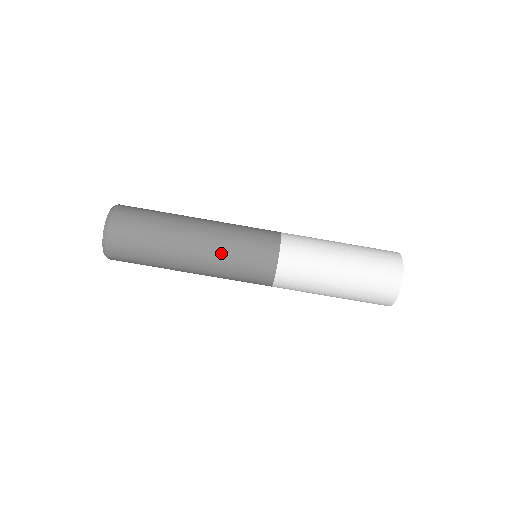
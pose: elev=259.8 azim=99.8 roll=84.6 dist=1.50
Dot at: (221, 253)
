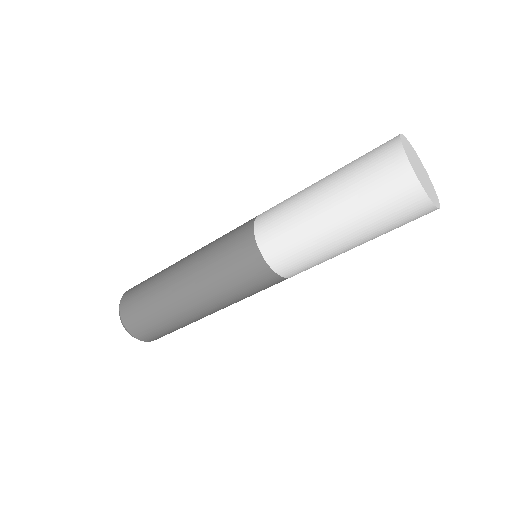
Dot at: (205, 274)
